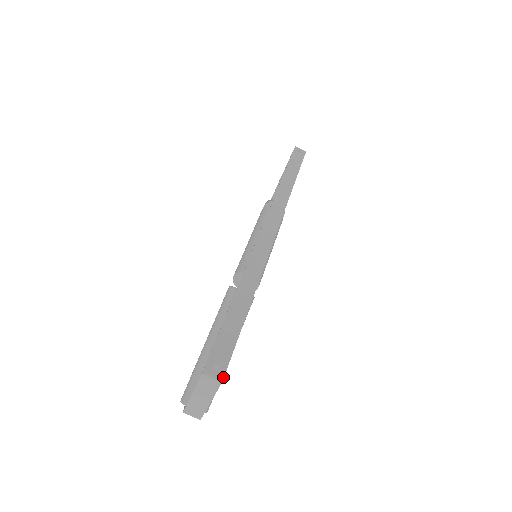
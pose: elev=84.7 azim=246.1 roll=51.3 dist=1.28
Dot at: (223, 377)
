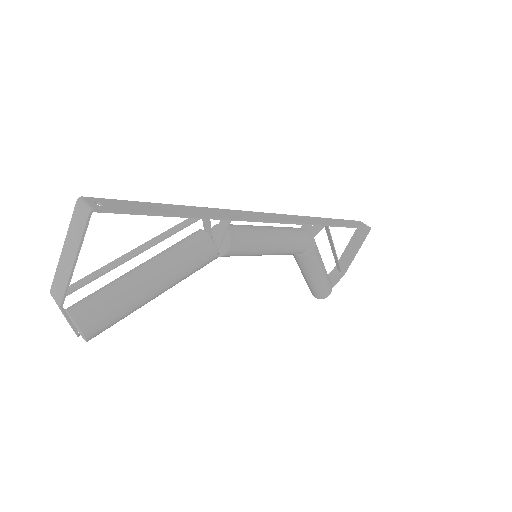
Dot at: (97, 209)
